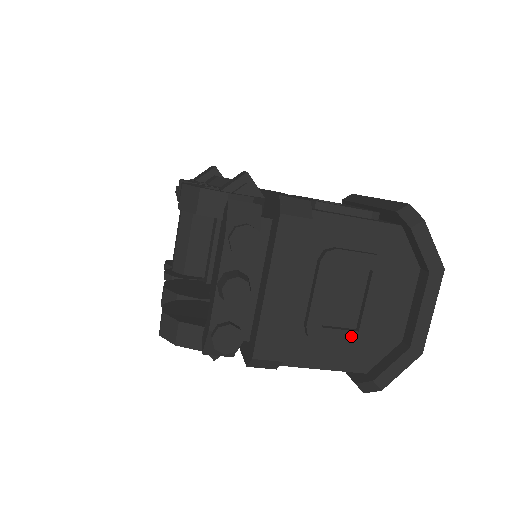
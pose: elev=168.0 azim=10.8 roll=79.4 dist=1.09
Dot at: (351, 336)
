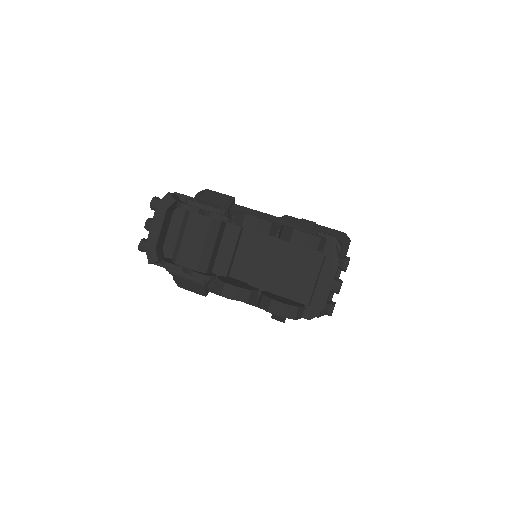
Dot at: occluded
